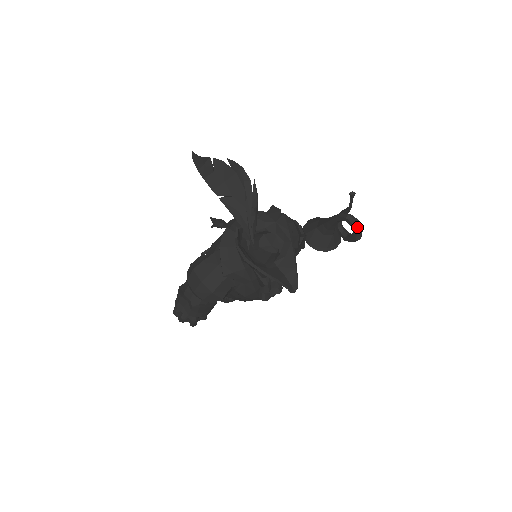
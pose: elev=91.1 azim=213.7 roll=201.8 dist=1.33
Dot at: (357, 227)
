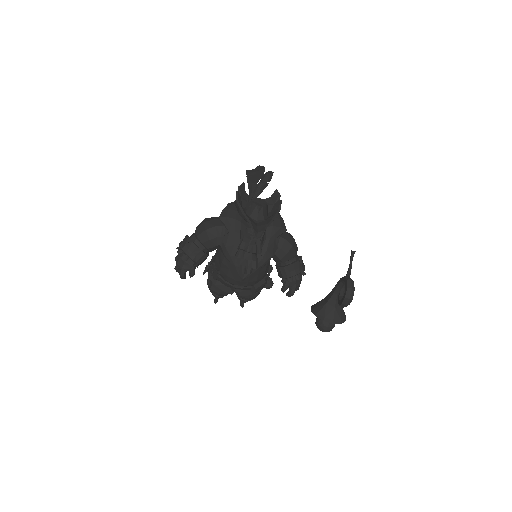
Dot at: (349, 283)
